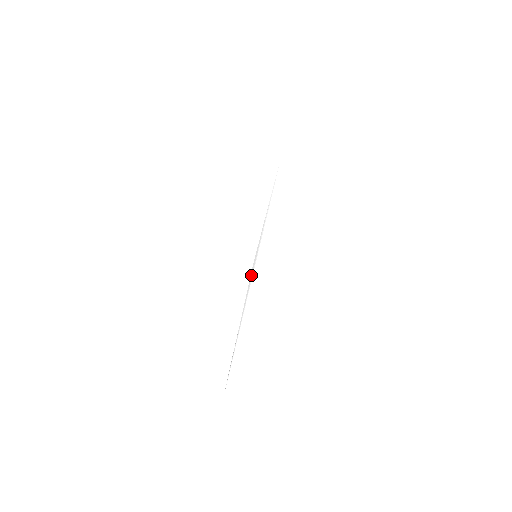
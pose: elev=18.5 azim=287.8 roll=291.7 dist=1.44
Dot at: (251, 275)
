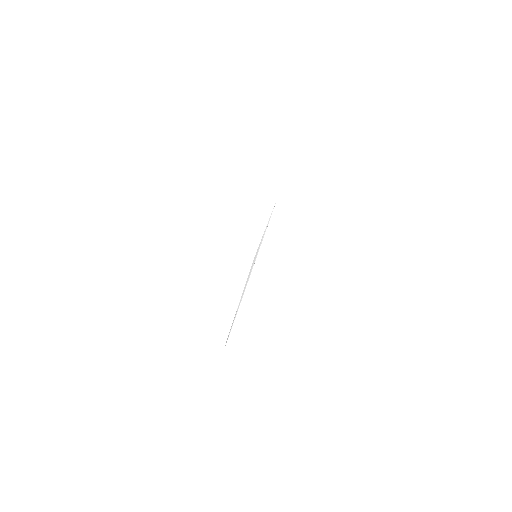
Dot at: (251, 269)
